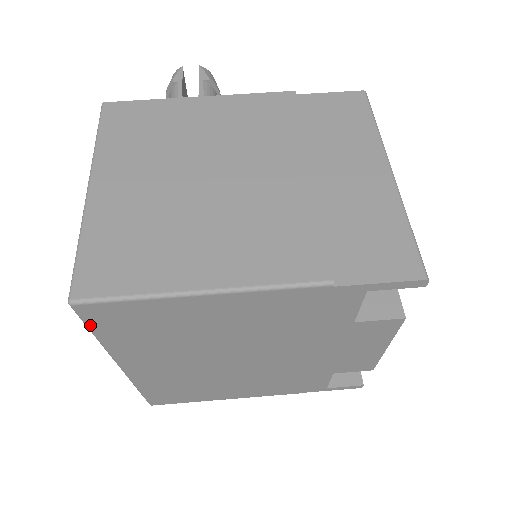
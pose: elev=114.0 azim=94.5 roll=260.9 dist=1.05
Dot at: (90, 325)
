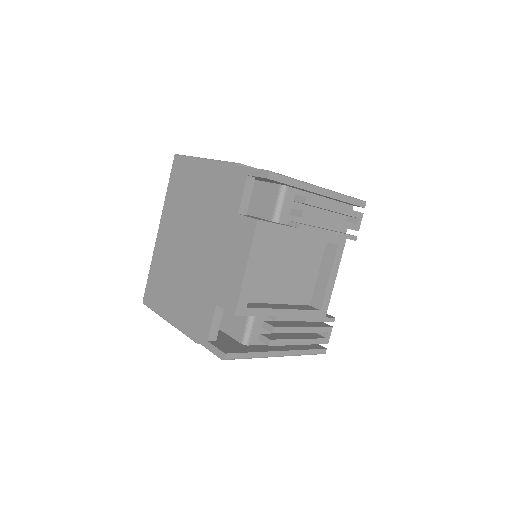
Dot at: (171, 175)
